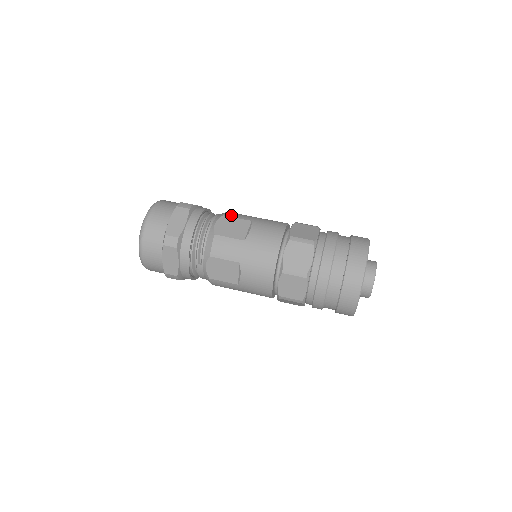
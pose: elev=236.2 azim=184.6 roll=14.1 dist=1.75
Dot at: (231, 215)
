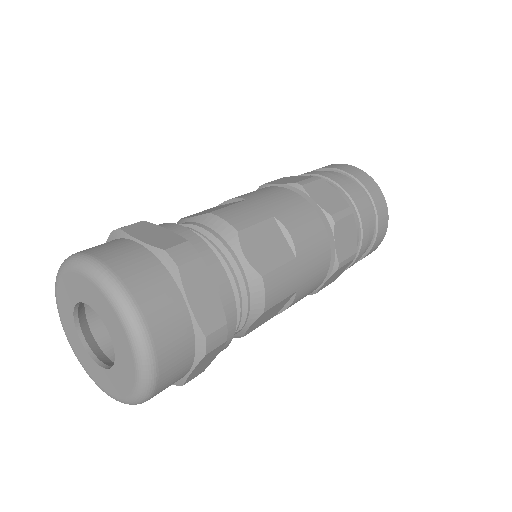
Dot at: (243, 223)
